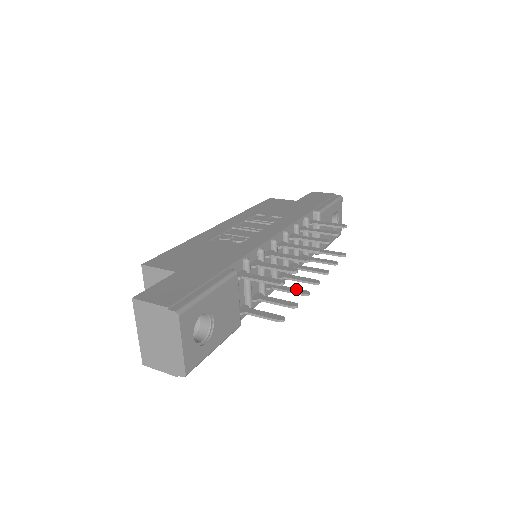
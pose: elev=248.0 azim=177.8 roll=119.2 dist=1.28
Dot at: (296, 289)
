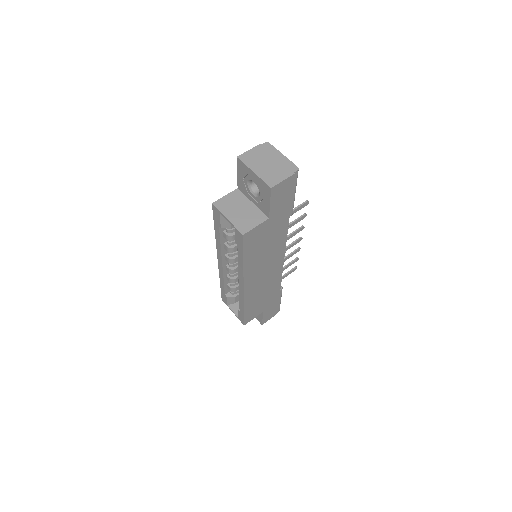
Dot at: (296, 232)
